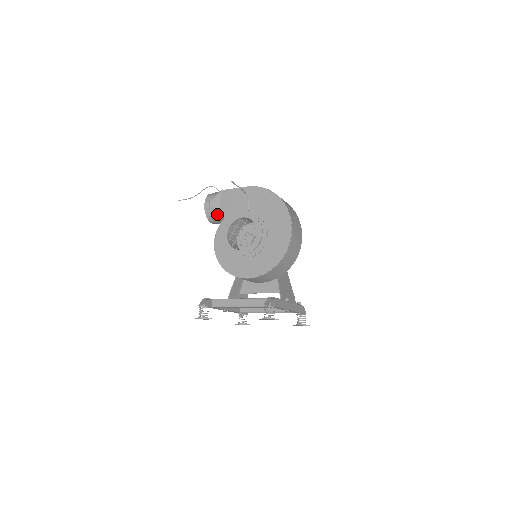
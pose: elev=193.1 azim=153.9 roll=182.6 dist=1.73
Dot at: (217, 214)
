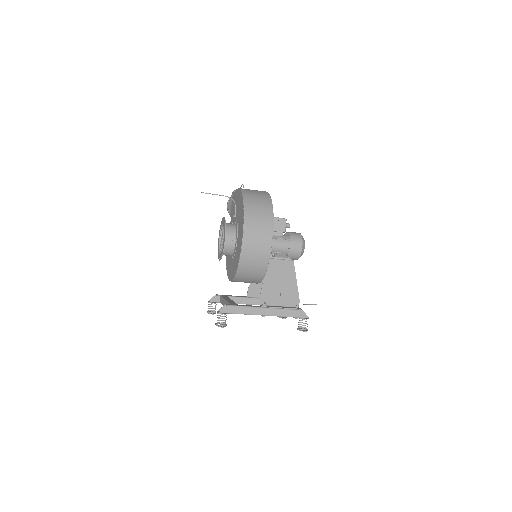
Dot at: (230, 215)
